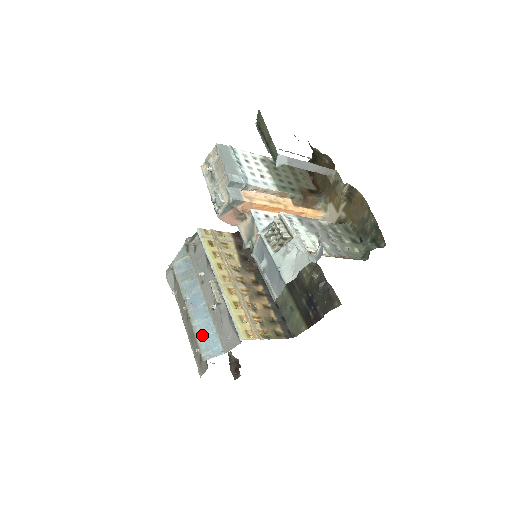
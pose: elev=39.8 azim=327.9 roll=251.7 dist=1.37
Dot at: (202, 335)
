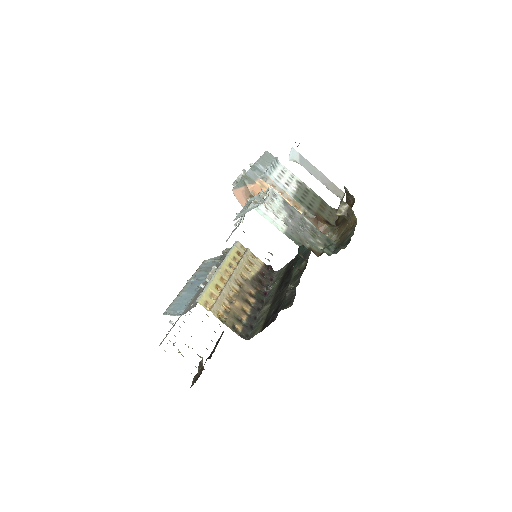
Dot at: (178, 301)
